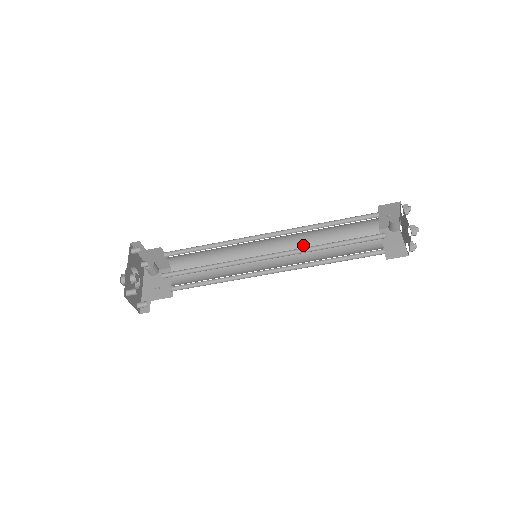
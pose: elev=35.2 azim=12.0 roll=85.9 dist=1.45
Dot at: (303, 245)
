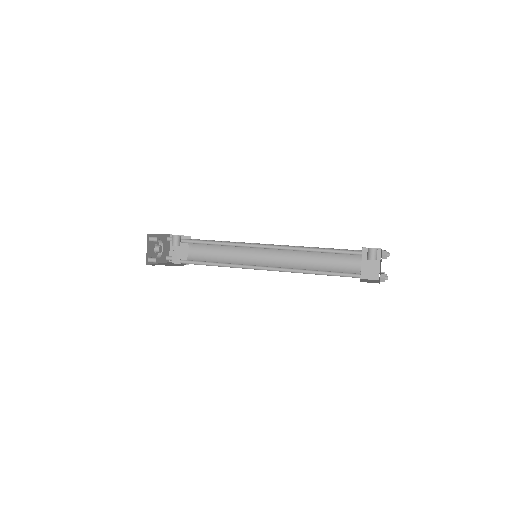
Dot at: (296, 267)
